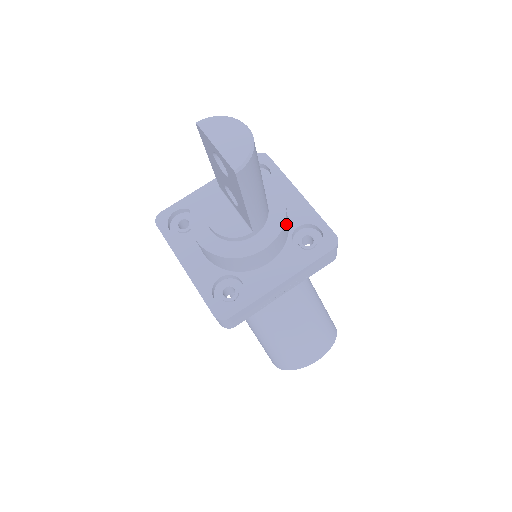
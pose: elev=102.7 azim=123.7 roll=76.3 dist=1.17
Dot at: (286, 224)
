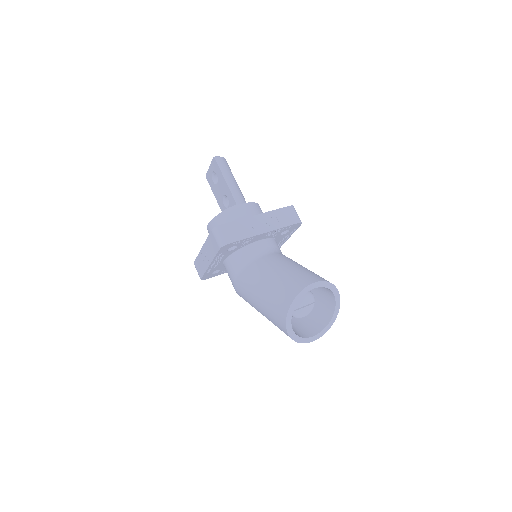
Dot at: (260, 209)
